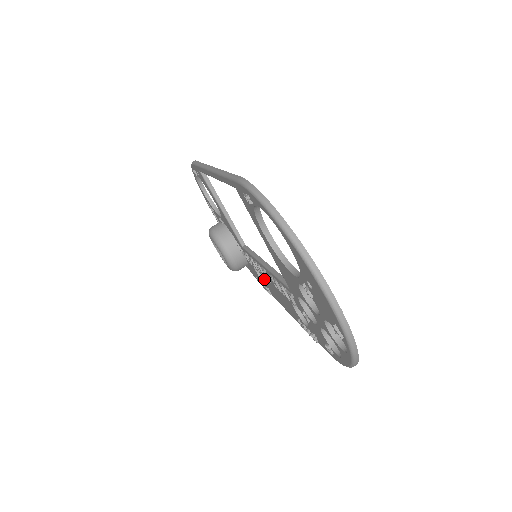
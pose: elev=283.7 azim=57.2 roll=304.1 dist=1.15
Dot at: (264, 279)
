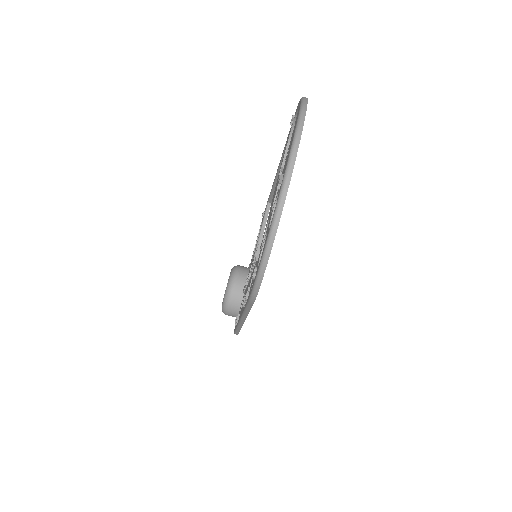
Dot at: occluded
